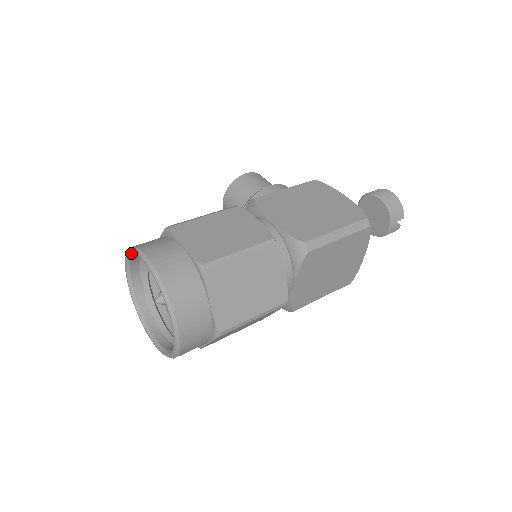
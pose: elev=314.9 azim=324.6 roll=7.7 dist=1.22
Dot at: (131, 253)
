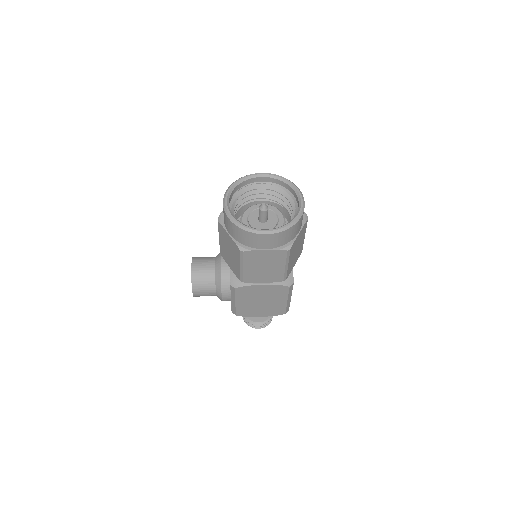
Dot at: (239, 180)
